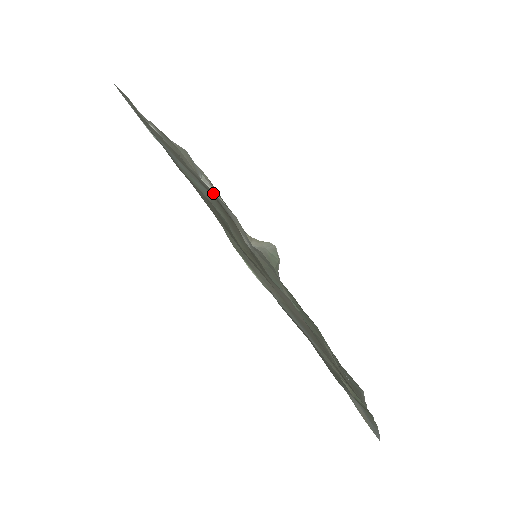
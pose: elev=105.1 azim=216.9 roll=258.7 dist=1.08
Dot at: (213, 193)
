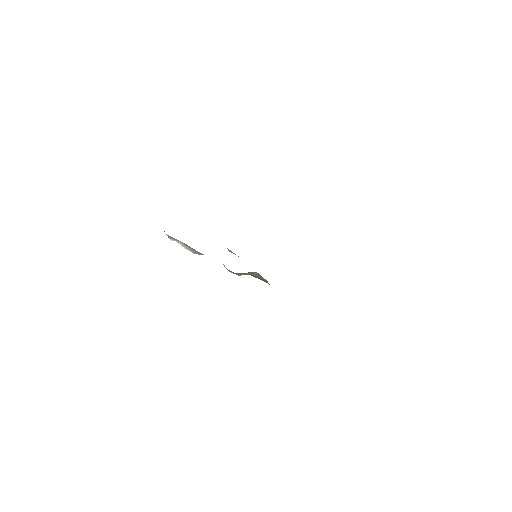
Dot at: occluded
